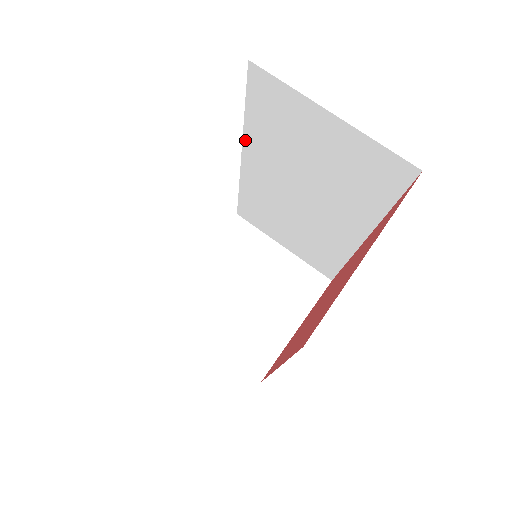
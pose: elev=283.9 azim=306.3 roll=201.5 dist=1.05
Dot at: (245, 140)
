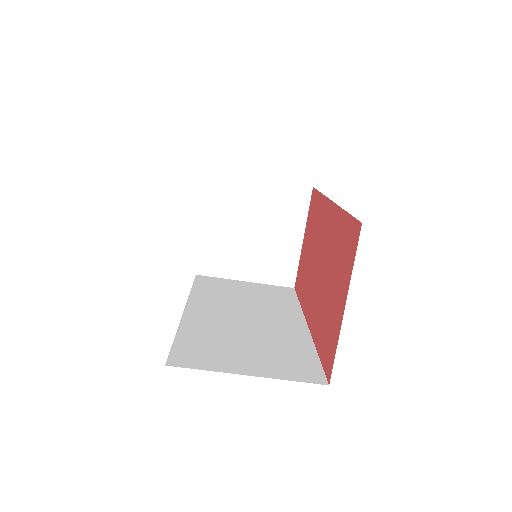
Dot at: occluded
